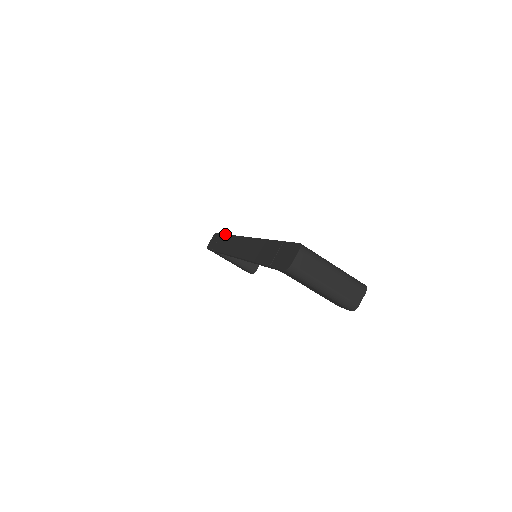
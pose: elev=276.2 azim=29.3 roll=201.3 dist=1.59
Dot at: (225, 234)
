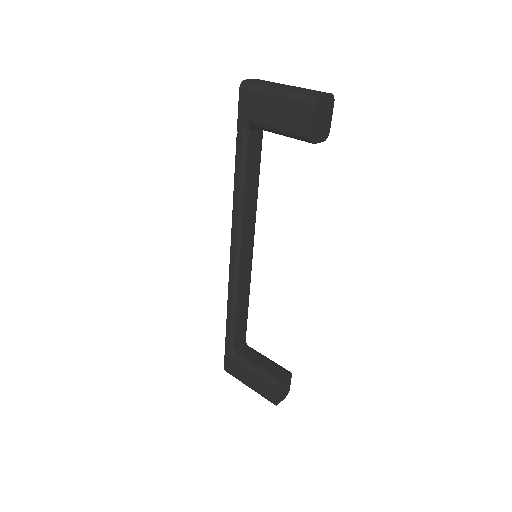
Dot at: occluded
